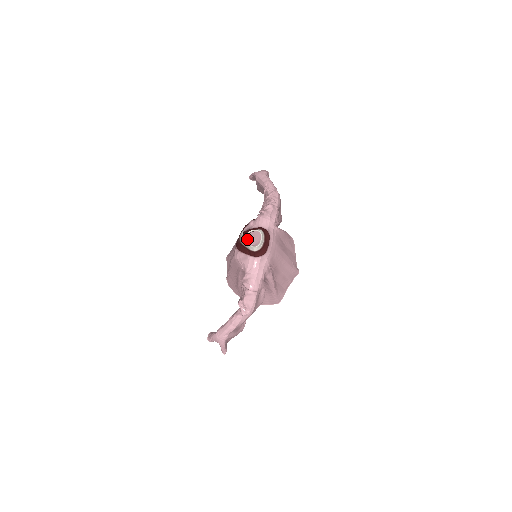
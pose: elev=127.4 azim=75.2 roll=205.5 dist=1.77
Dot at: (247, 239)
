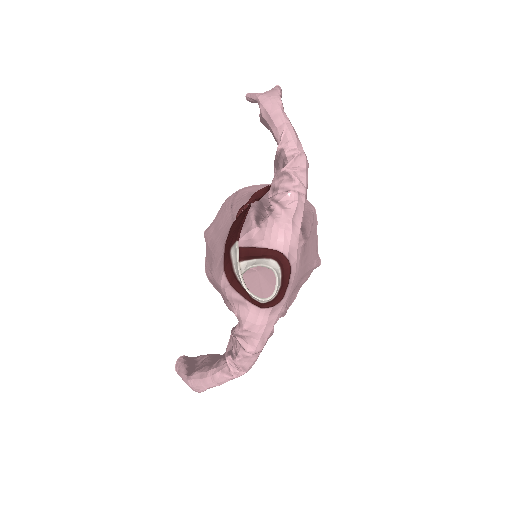
Dot at: occluded
